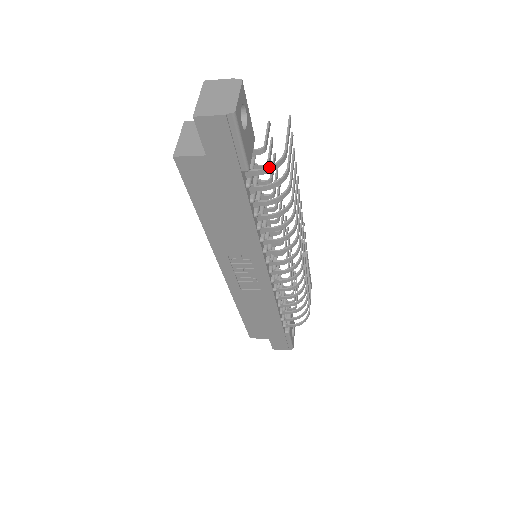
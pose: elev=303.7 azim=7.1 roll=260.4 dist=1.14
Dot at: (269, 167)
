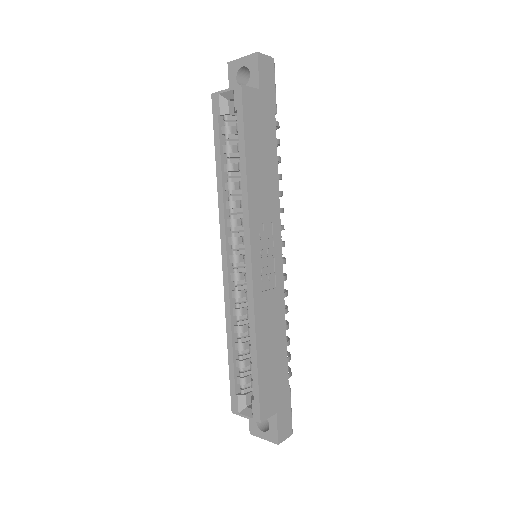
Dot at: occluded
